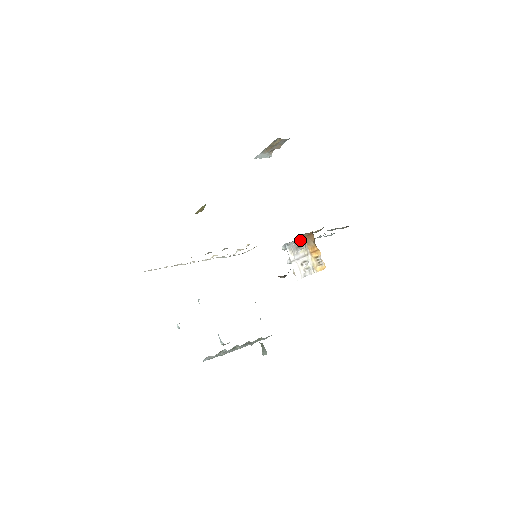
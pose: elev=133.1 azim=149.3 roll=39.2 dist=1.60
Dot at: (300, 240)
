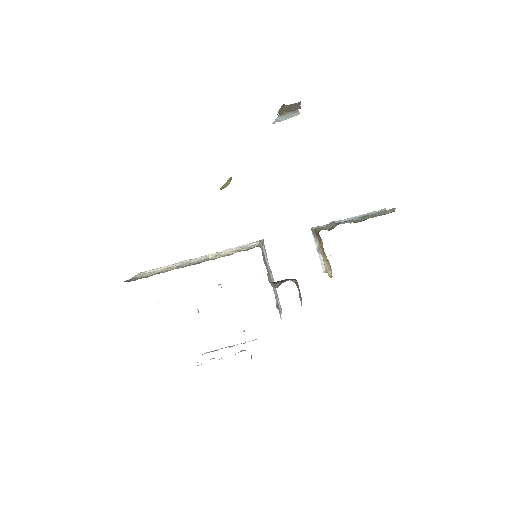
Dot at: occluded
